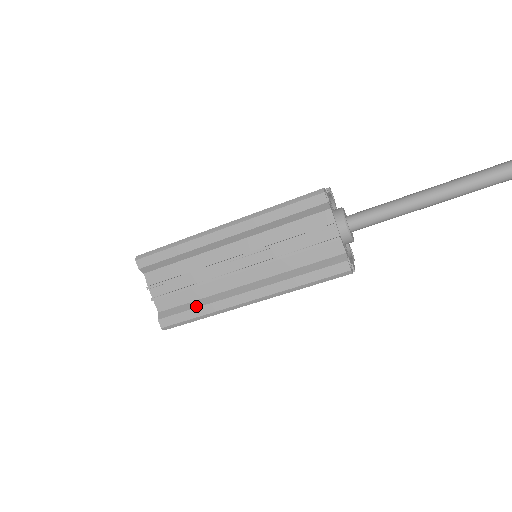
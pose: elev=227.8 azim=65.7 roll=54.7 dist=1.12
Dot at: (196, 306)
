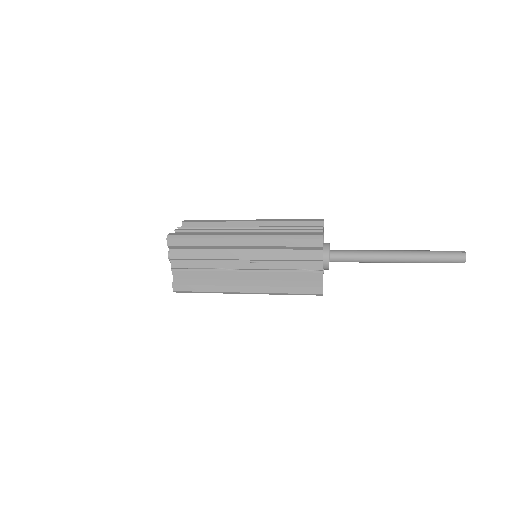
Dot at: (205, 284)
